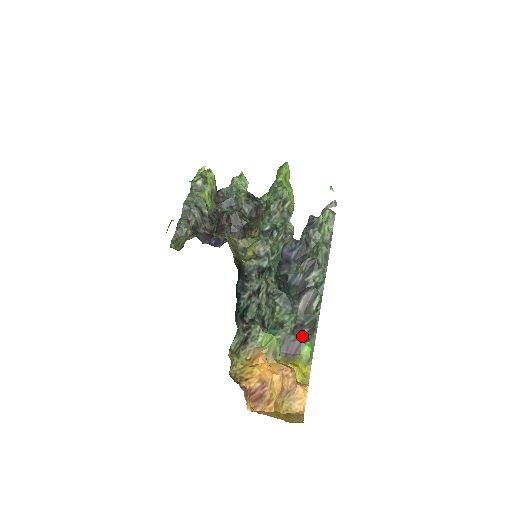
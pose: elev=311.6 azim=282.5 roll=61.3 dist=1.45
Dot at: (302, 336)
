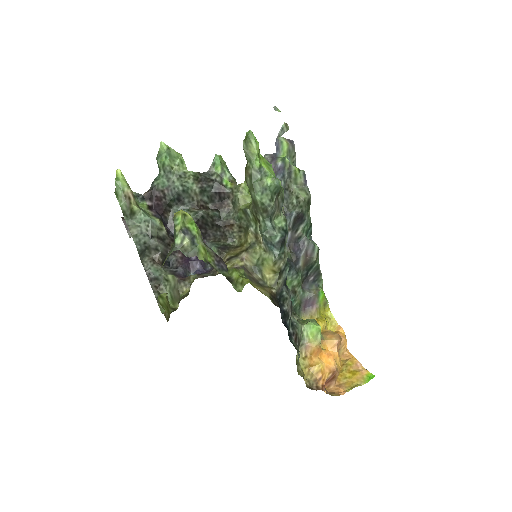
Dot at: (311, 286)
